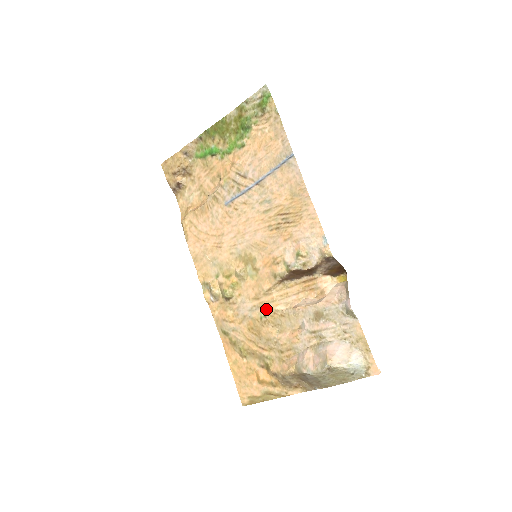
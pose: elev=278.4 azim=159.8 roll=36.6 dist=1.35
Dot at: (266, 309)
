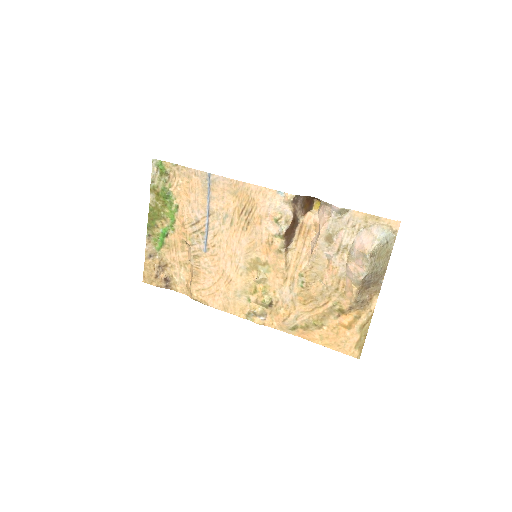
Dot at: (298, 277)
